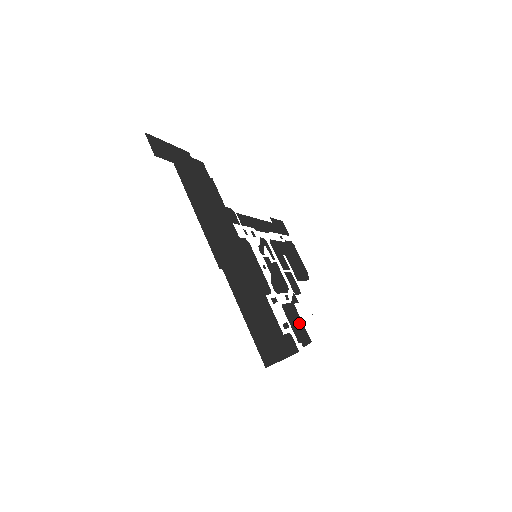
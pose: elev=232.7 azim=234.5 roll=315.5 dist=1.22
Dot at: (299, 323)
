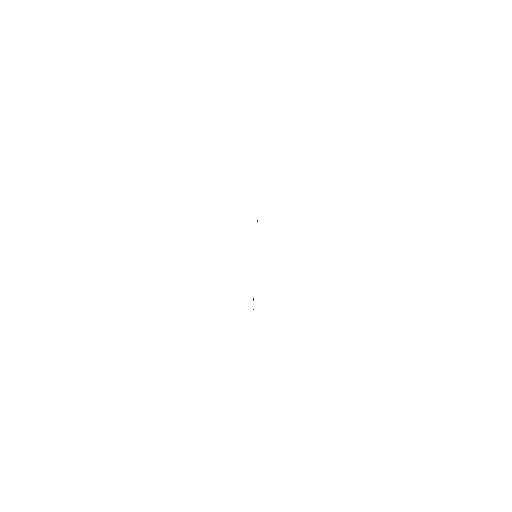
Dot at: occluded
